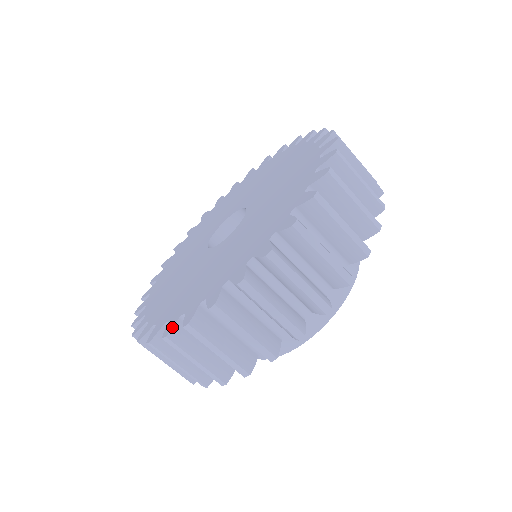
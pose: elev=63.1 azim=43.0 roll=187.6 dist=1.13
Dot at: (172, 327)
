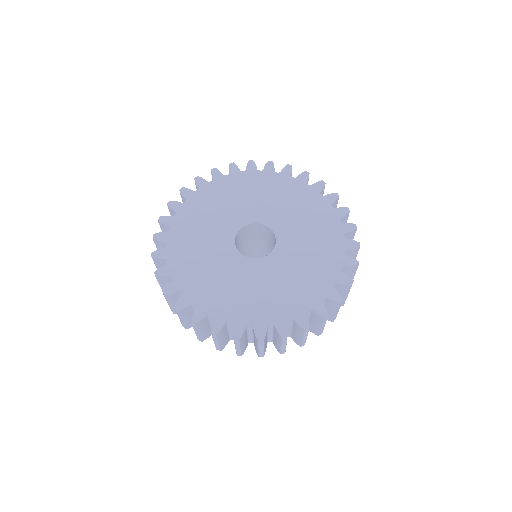
Dot at: occluded
